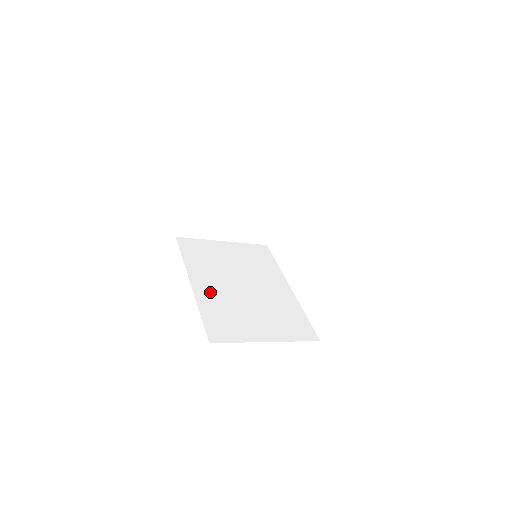
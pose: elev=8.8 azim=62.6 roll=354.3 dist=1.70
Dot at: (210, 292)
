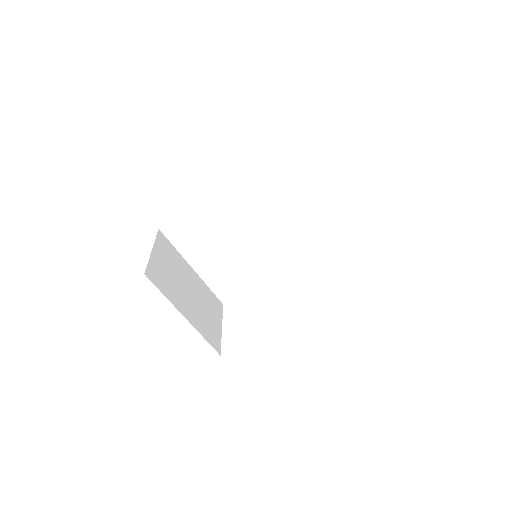
Dot at: occluded
